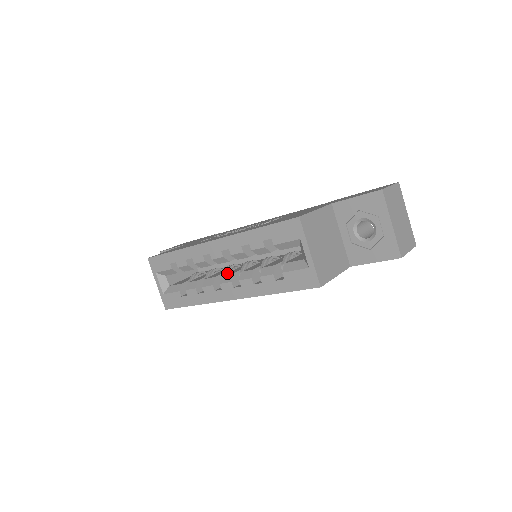
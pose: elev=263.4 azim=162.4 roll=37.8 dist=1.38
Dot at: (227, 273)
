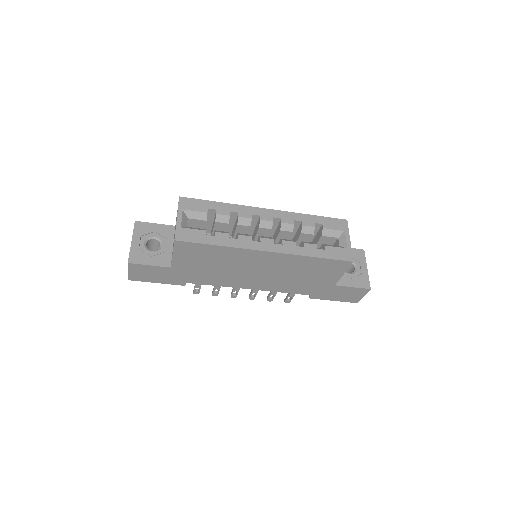
Dot at: occluded
